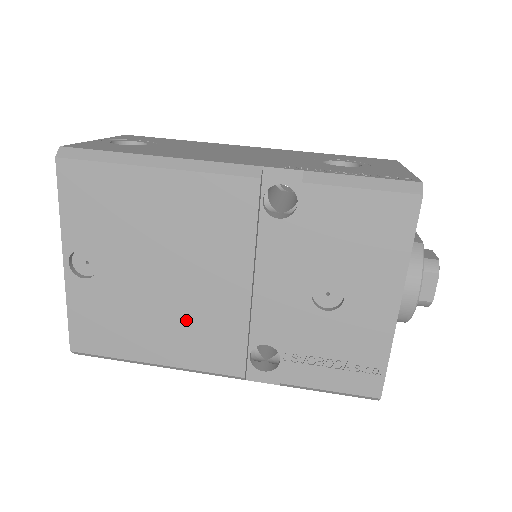
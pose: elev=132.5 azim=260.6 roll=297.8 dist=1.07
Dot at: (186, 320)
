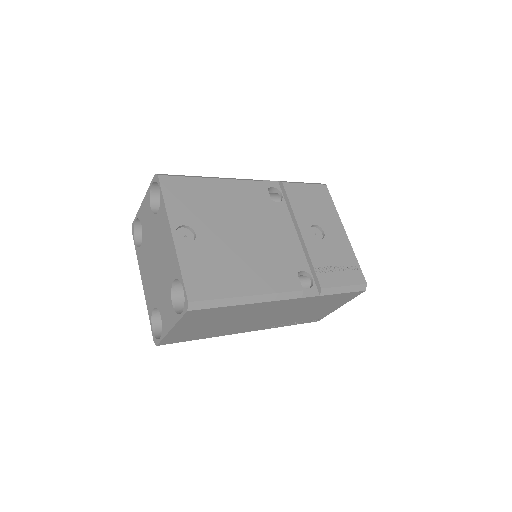
Dot at: (258, 259)
